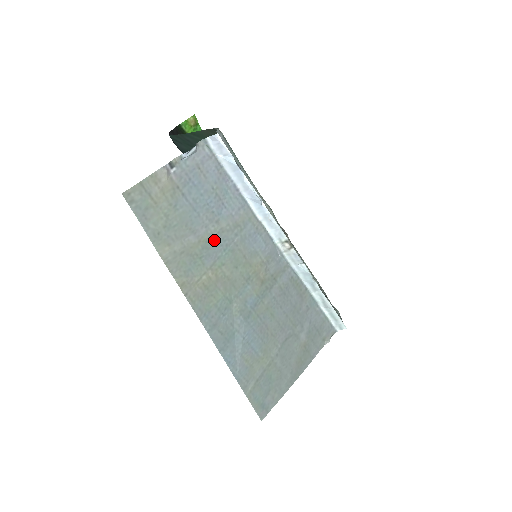
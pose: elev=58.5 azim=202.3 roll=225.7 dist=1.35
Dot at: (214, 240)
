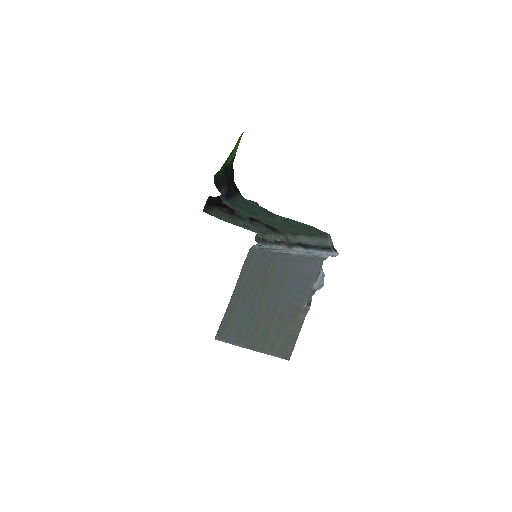
Dot at: (277, 302)
